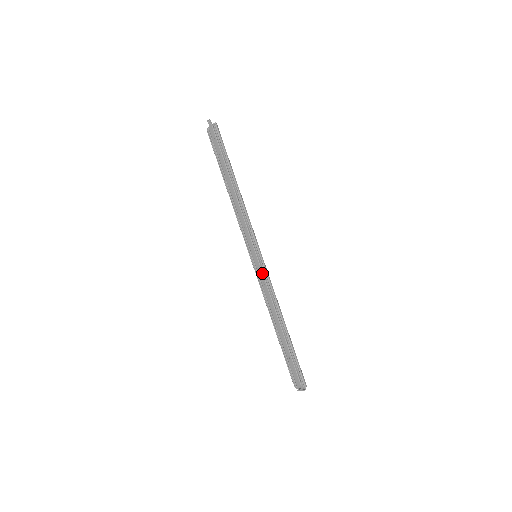
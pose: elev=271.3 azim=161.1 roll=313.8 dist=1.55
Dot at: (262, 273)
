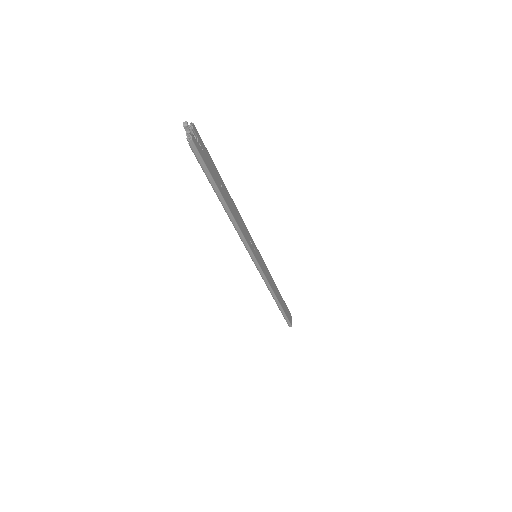
Dot at: occluded
